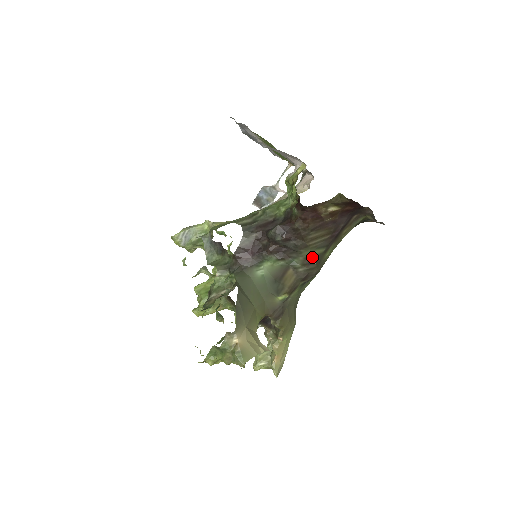
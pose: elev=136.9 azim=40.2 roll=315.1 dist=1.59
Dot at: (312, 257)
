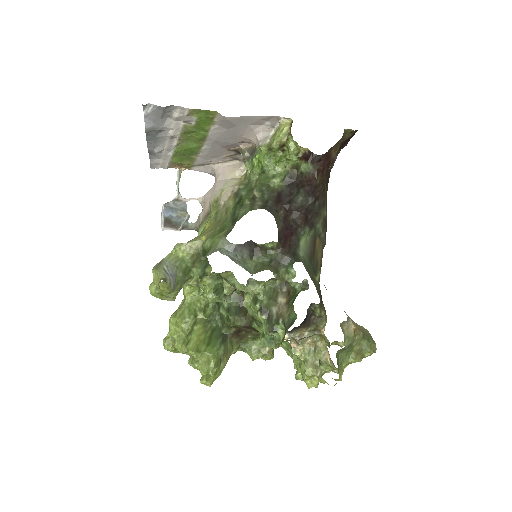
Dot at: (326, 216)
